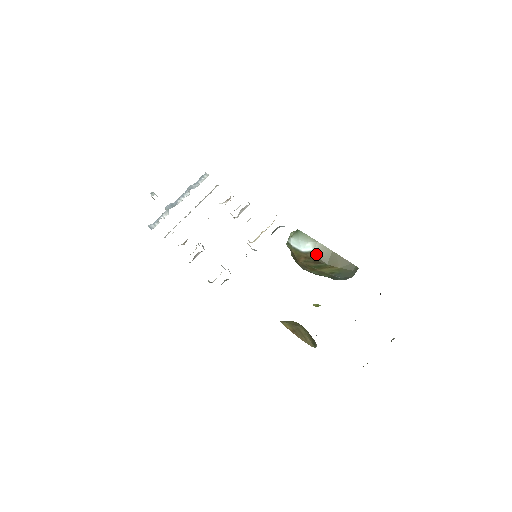
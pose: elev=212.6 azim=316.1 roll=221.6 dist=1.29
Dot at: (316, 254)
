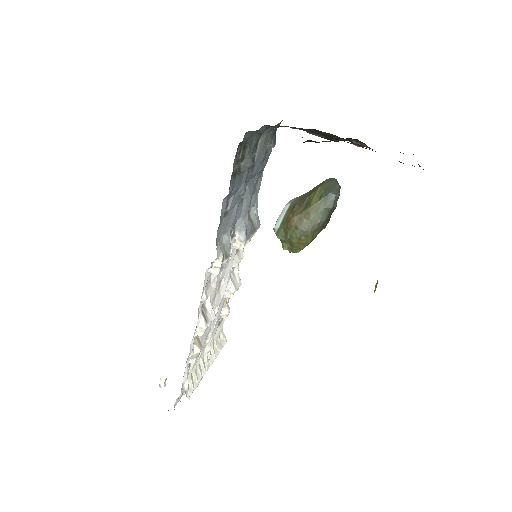
Dot at: (295, 201)
